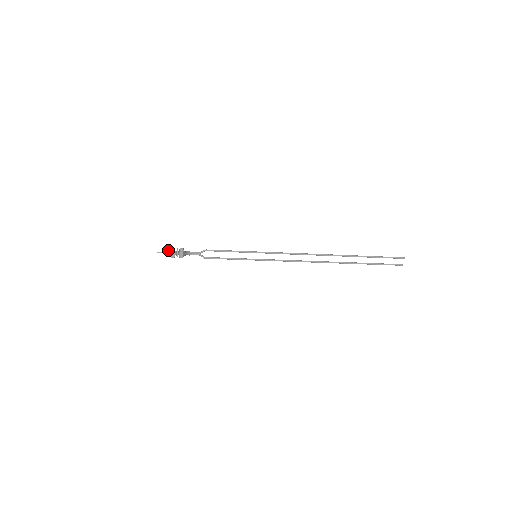
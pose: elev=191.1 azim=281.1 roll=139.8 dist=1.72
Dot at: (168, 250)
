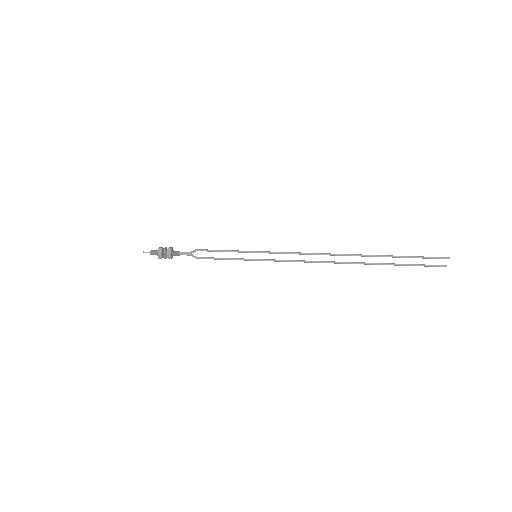
Dot at: (155, 250)
